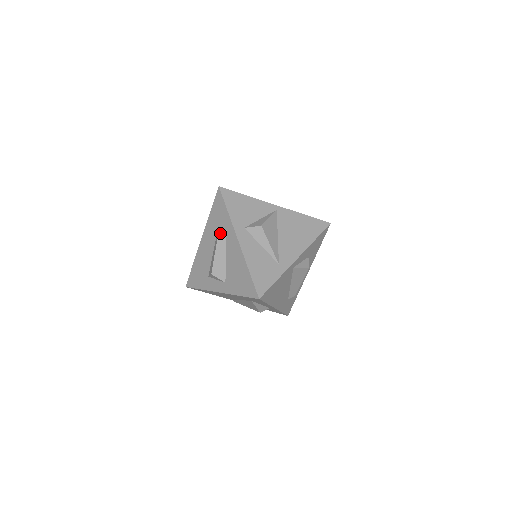
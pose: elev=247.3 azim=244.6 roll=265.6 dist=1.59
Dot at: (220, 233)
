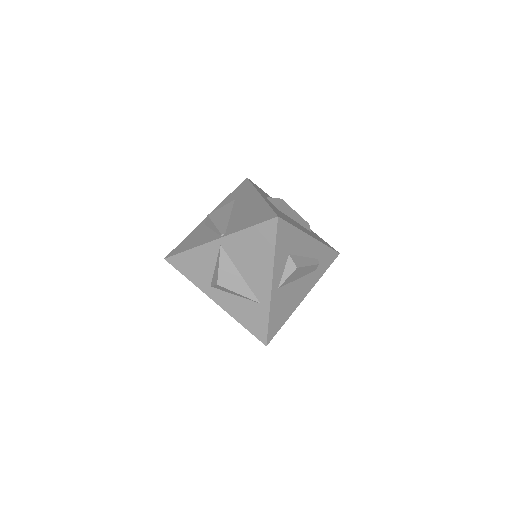
Dot at: occluded
